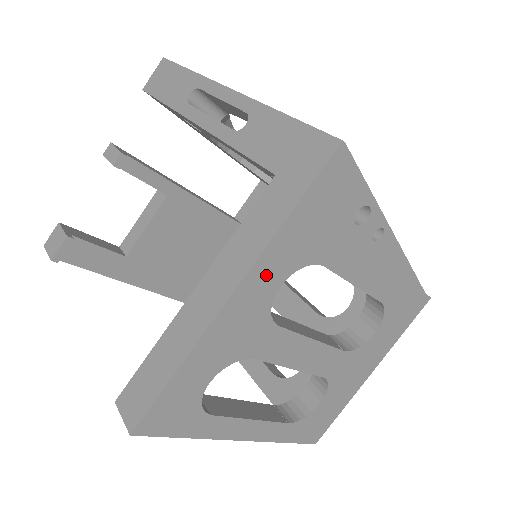
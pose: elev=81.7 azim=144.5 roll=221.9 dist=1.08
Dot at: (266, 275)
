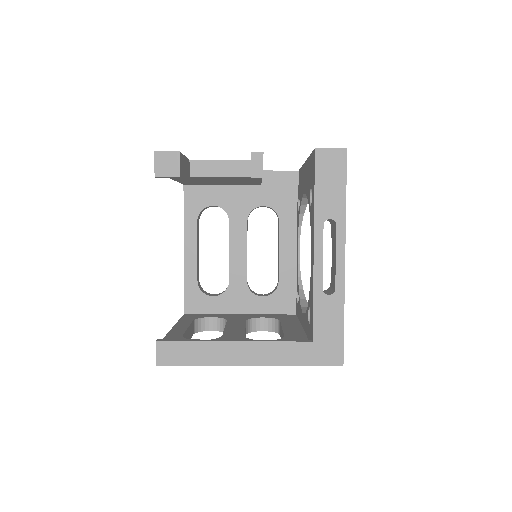
Dot at: occluded
